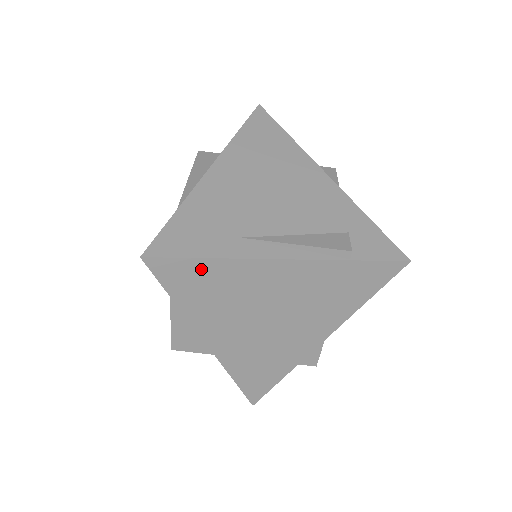
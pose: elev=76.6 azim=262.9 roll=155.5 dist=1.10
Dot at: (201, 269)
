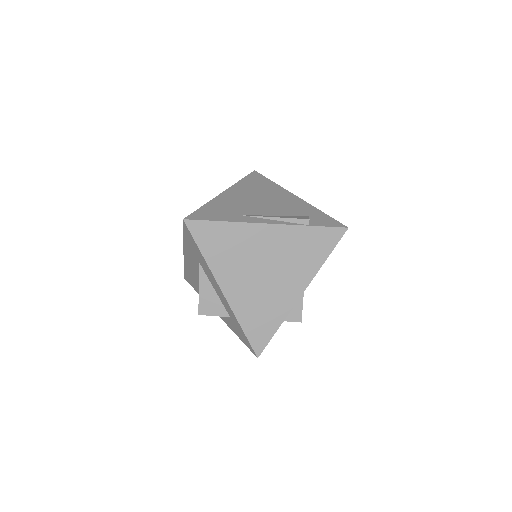
Dot at: (218, 229)
